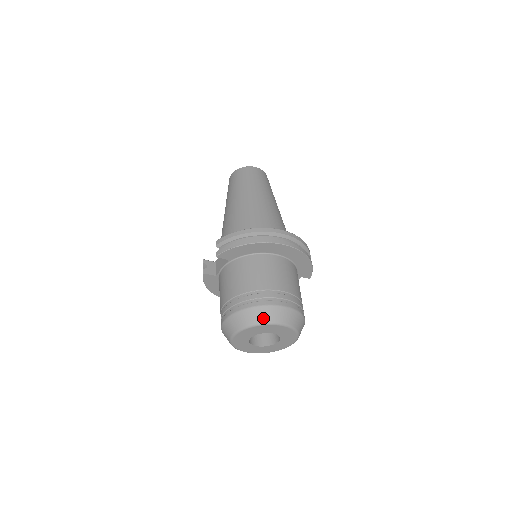
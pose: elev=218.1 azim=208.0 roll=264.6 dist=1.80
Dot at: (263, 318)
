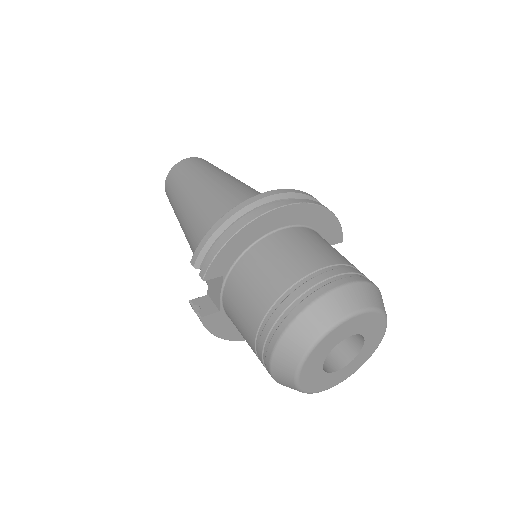
Dot at: (325, 320)
